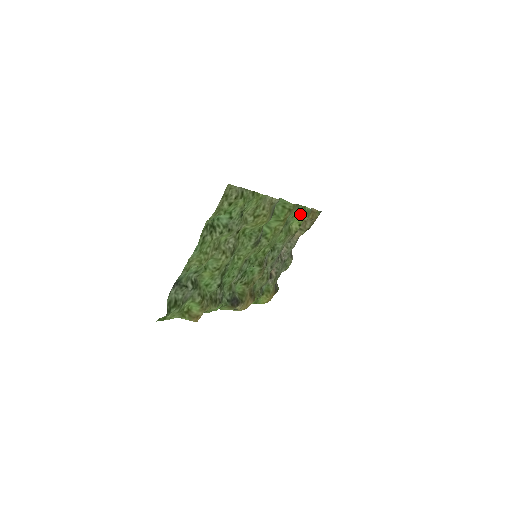
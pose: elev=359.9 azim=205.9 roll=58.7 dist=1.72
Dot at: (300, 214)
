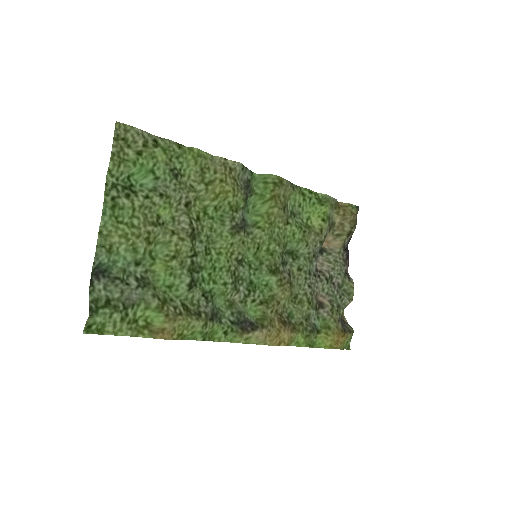
Dot at: (312, 203)
